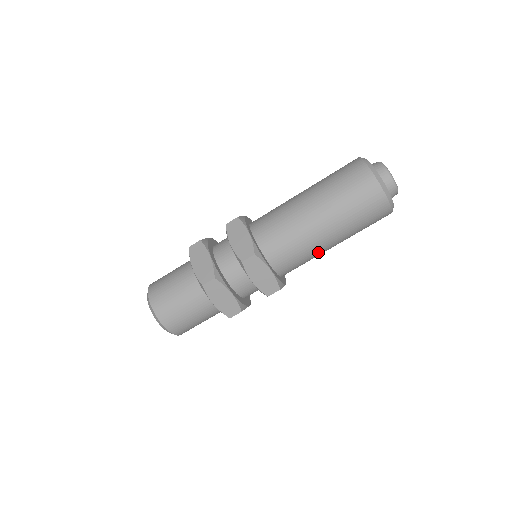
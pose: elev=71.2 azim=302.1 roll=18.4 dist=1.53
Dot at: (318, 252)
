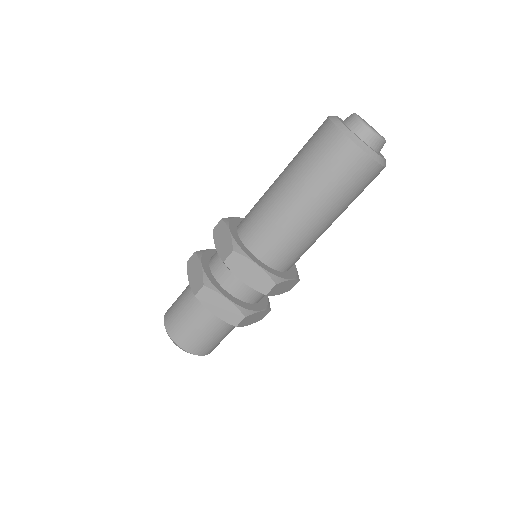
Dot at: occluded
